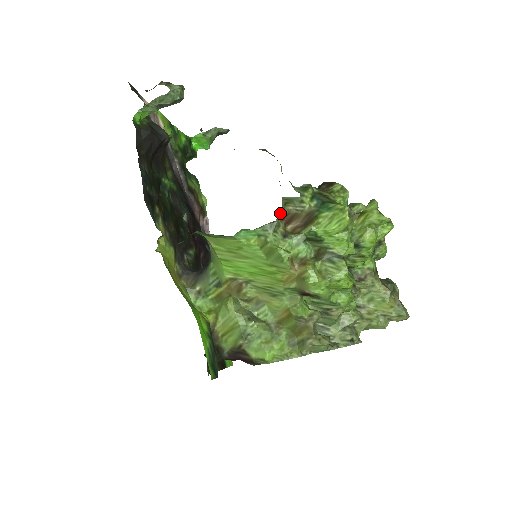
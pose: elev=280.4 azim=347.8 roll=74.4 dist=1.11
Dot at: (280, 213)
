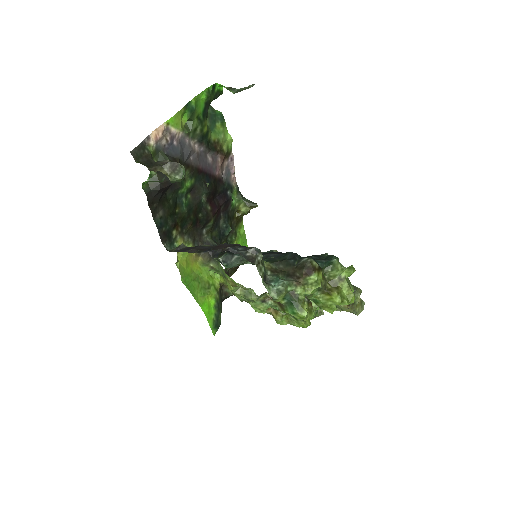
Dot at: occluded
